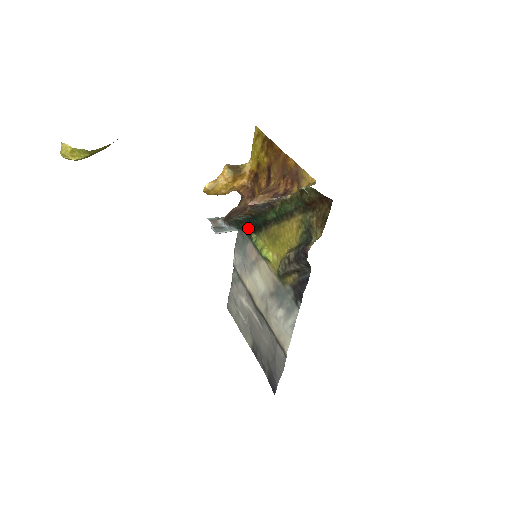
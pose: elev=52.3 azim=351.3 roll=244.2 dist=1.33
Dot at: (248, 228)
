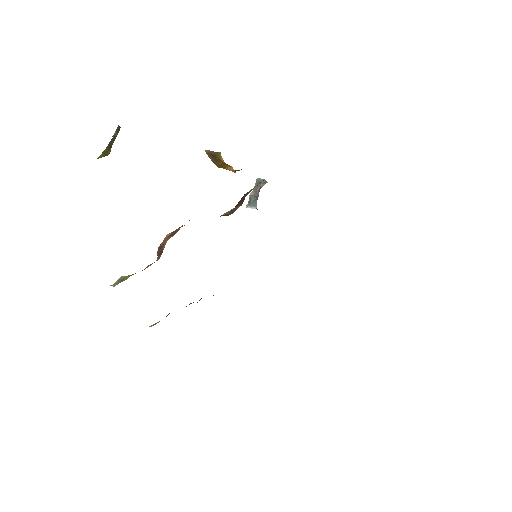
Dot at: occluded
